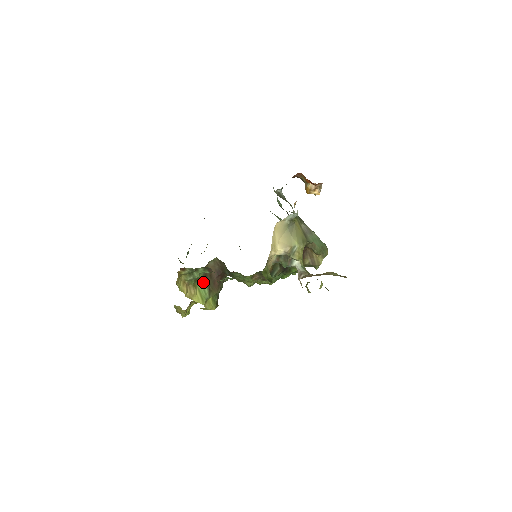
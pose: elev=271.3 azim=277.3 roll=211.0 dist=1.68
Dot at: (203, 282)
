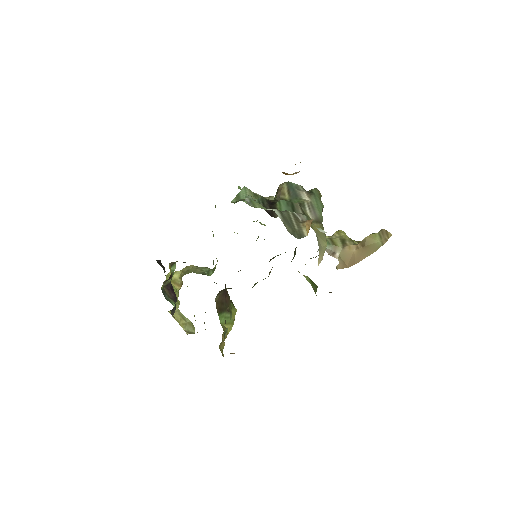
Dot at: (222, 315)
